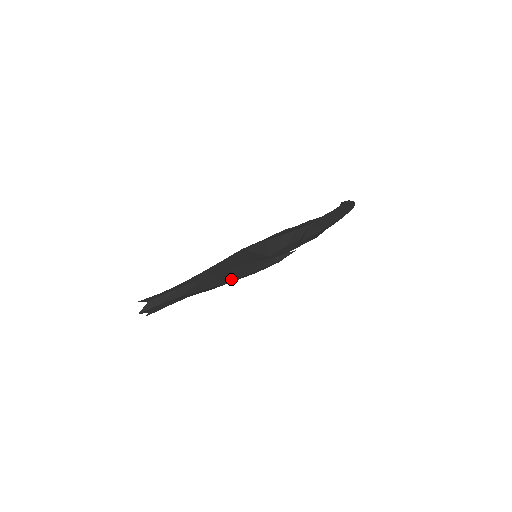
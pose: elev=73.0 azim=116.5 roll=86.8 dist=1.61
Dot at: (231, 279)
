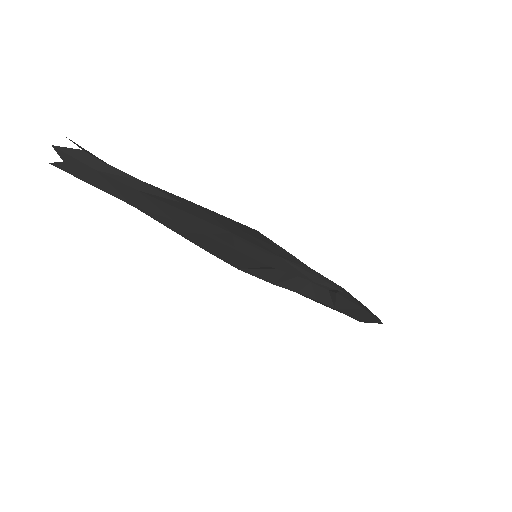
Dot at: (243, 236)
